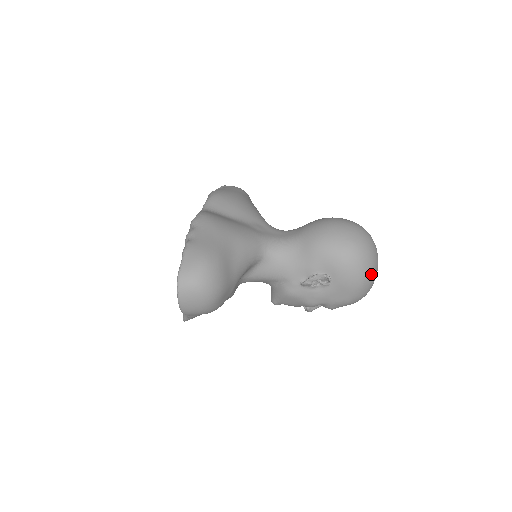
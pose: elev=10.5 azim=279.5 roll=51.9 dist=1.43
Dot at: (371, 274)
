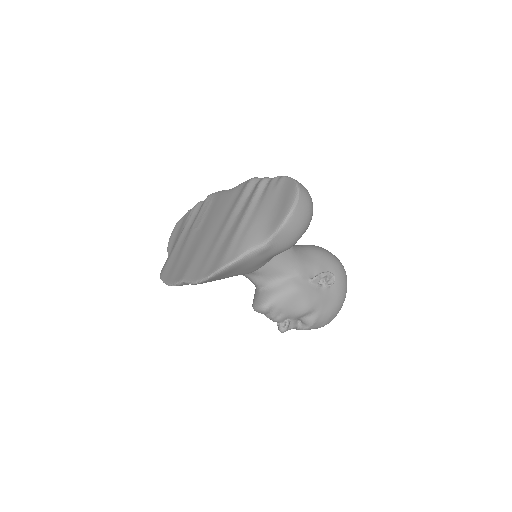
Dot at: occluded
